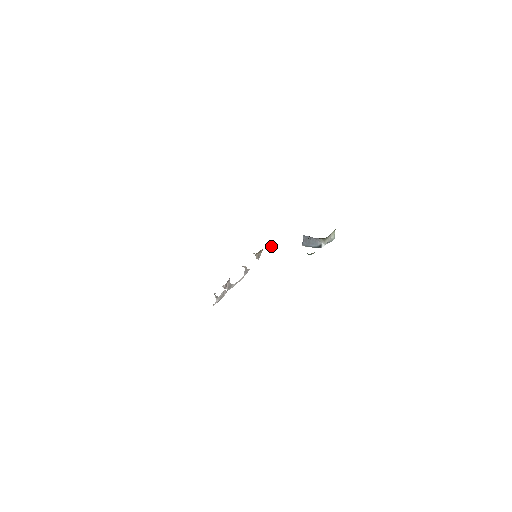
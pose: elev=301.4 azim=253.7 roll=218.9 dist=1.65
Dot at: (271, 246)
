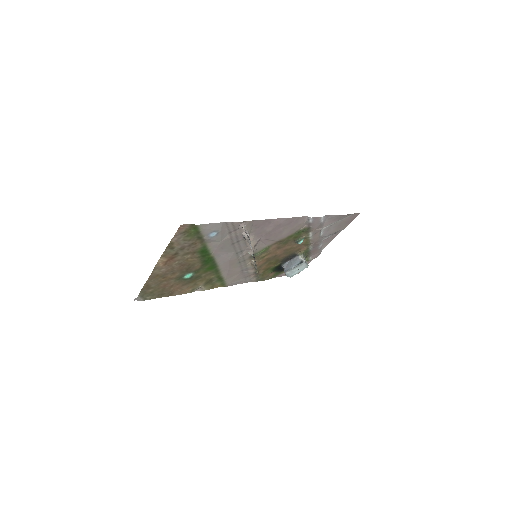
Dot at: occluded
